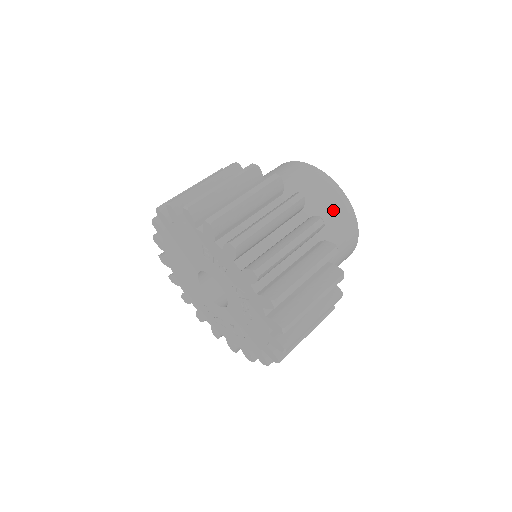
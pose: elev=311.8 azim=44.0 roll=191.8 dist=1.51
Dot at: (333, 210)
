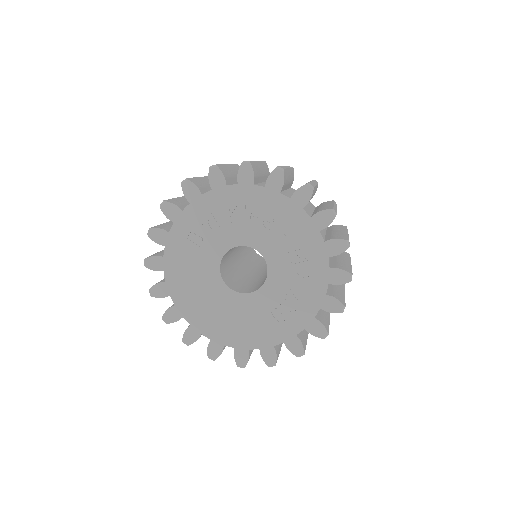
Dot at: occluded
